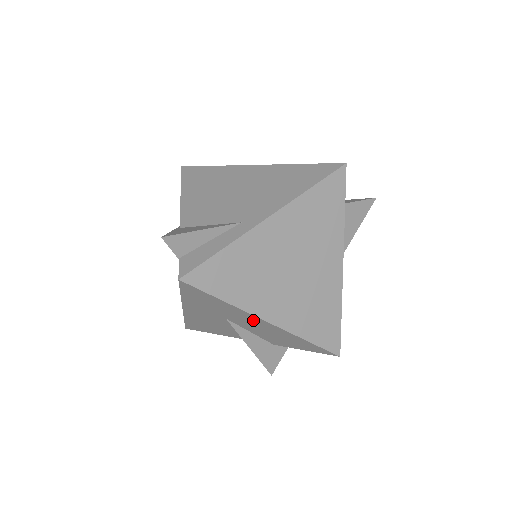
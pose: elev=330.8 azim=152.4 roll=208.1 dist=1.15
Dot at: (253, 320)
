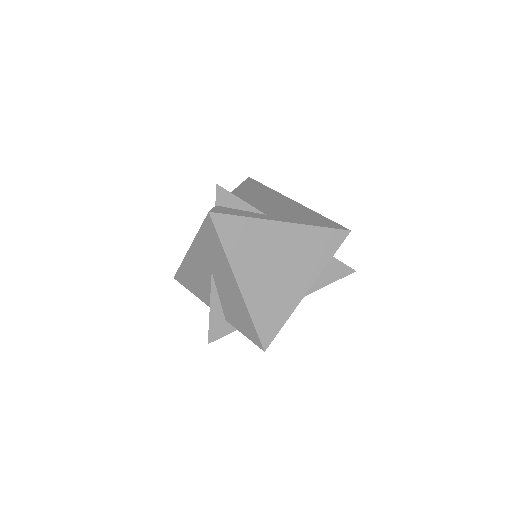
Dot at: (229, 279)
